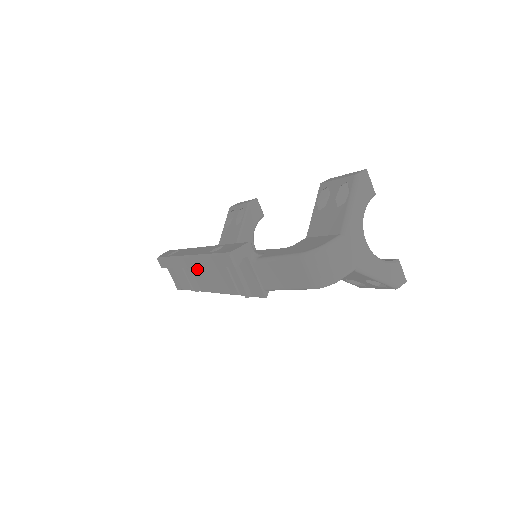
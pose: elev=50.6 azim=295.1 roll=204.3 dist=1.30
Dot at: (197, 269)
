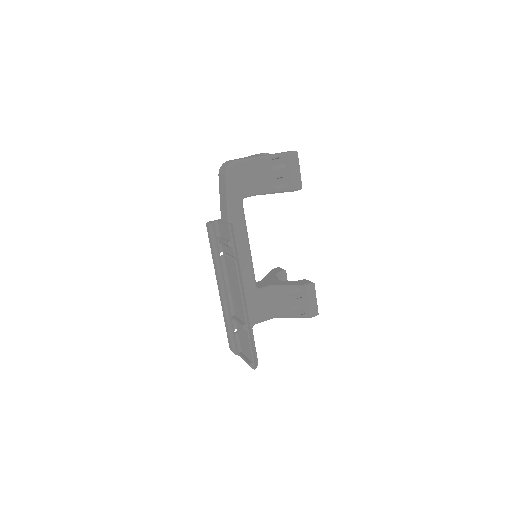
Dot at: (236, 306)
